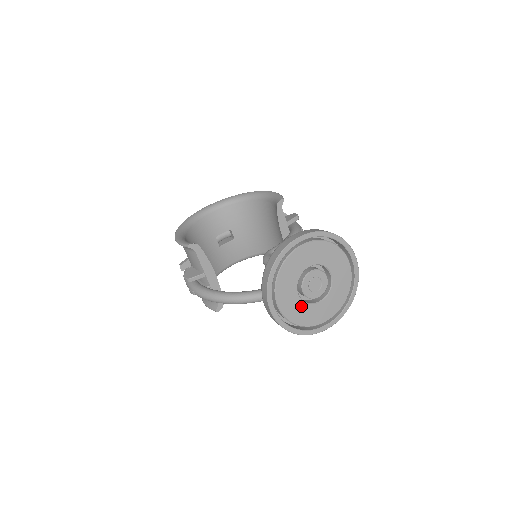
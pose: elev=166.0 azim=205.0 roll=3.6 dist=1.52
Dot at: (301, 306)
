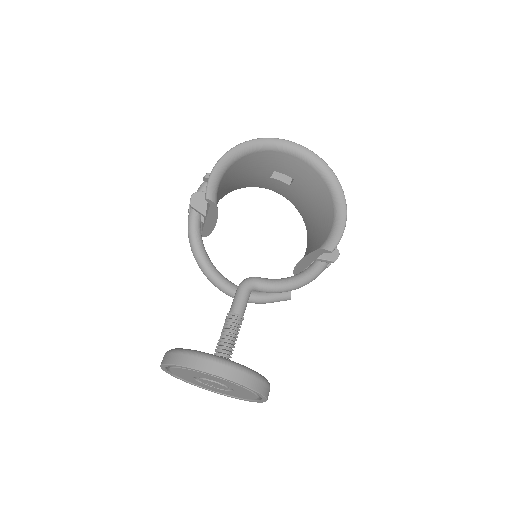
Dot at: (190, 378)
